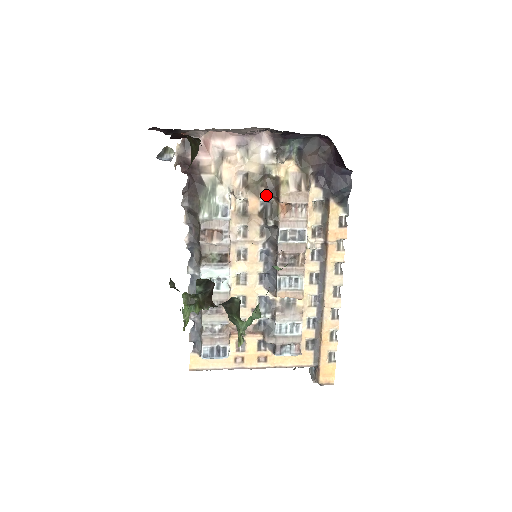
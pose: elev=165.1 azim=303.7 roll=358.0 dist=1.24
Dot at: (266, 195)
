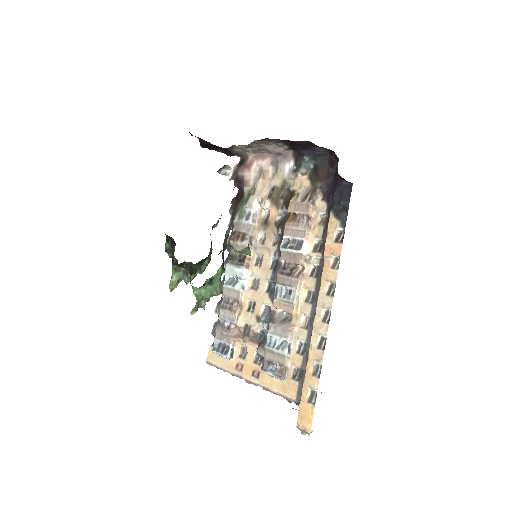
Dot at: (283, 206)
